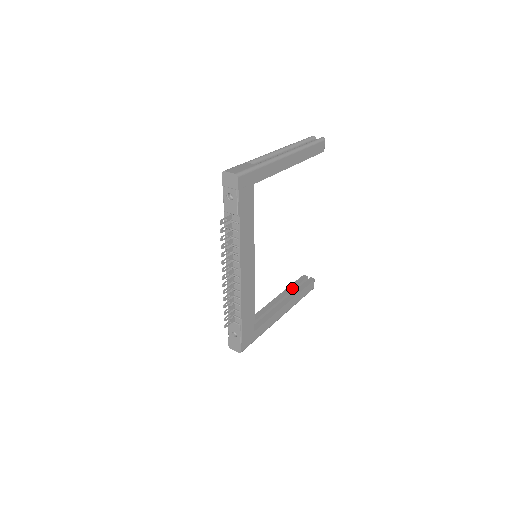
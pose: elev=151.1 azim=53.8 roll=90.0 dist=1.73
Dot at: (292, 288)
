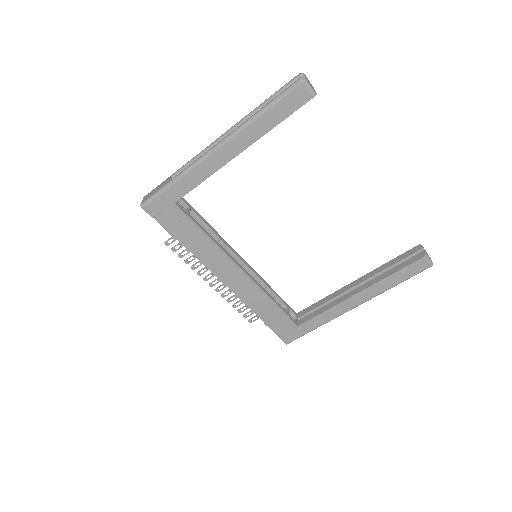
Dot at: (384, 268)
